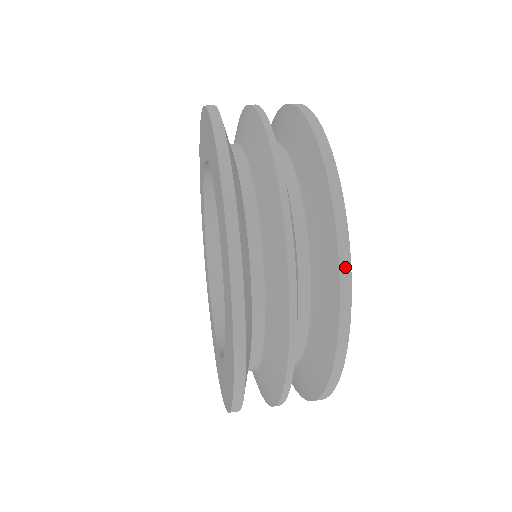
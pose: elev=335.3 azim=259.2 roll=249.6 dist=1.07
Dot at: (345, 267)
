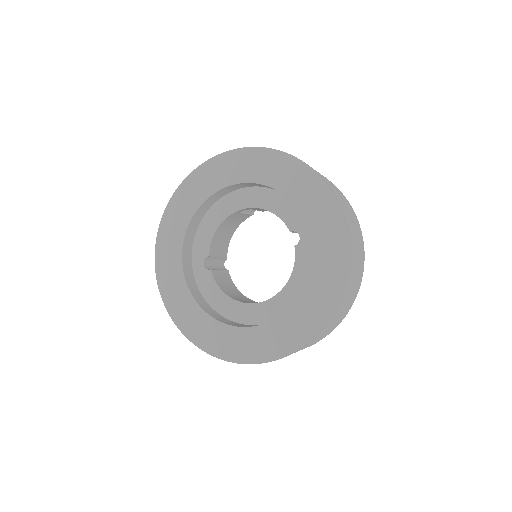
Dot at: (344, 317)
